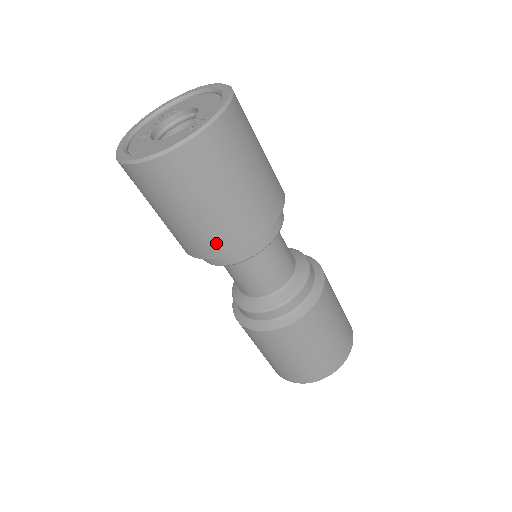
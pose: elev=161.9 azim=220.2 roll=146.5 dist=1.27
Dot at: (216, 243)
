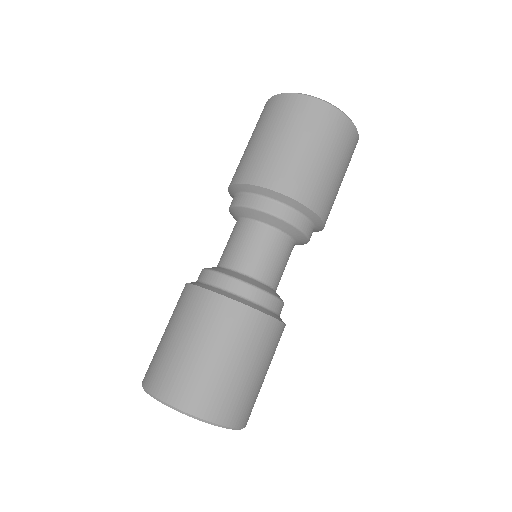
Dot at: (254, 170)
